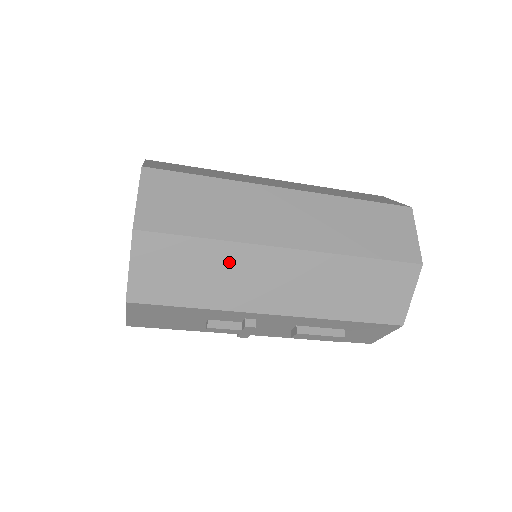
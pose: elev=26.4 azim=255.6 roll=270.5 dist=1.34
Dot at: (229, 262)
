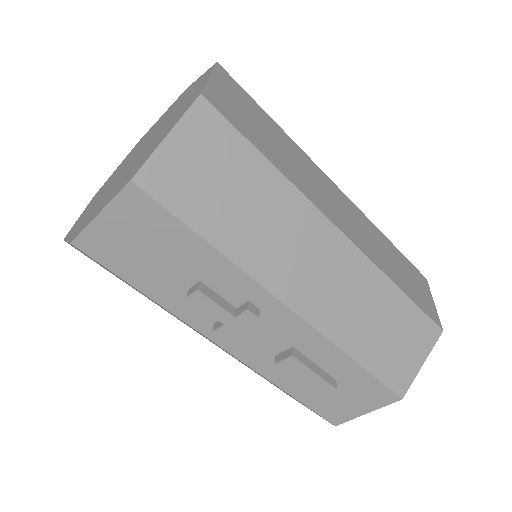
Dot at: (279, 208)
